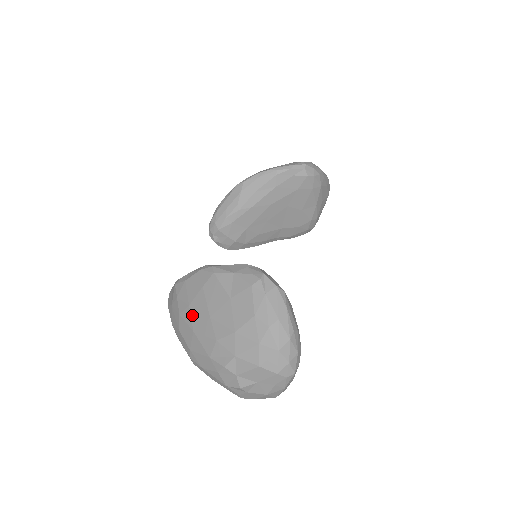
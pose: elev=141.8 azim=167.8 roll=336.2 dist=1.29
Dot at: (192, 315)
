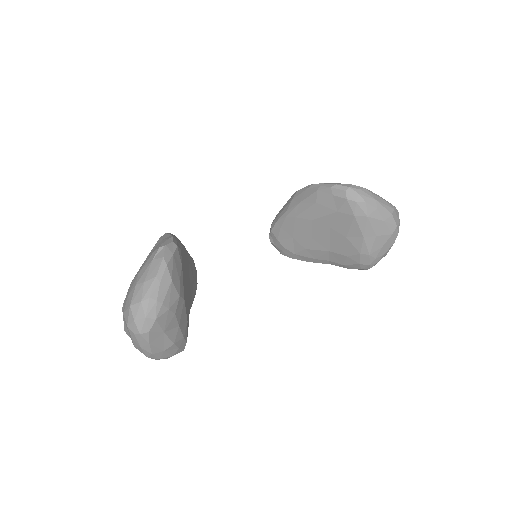
Dot at: occluded
